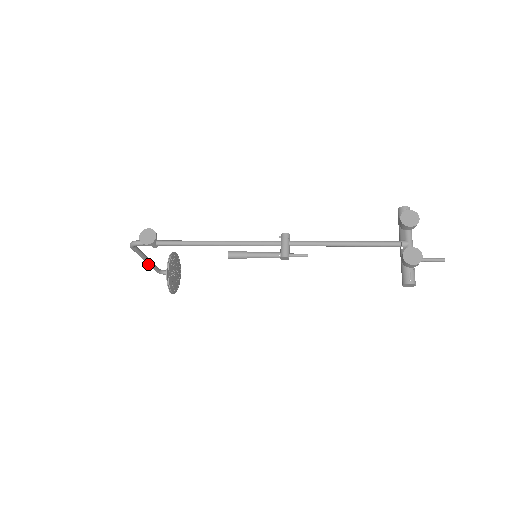
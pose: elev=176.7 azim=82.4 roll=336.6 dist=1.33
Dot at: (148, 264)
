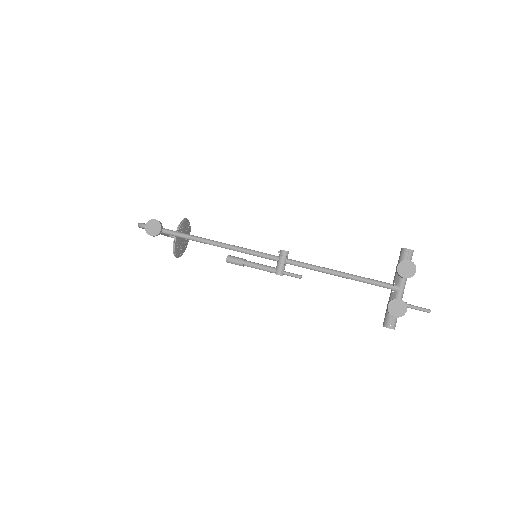
Dot at: occluded
